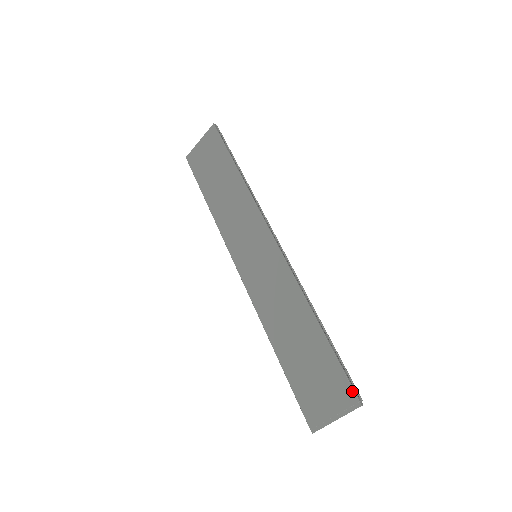
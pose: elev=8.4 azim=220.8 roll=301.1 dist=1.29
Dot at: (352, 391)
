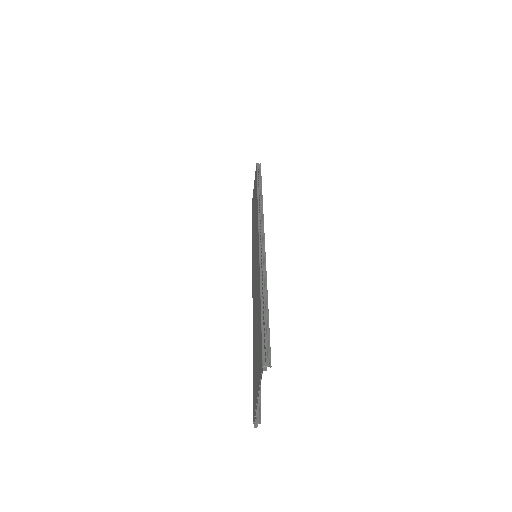
Dot at: (261, 356)
